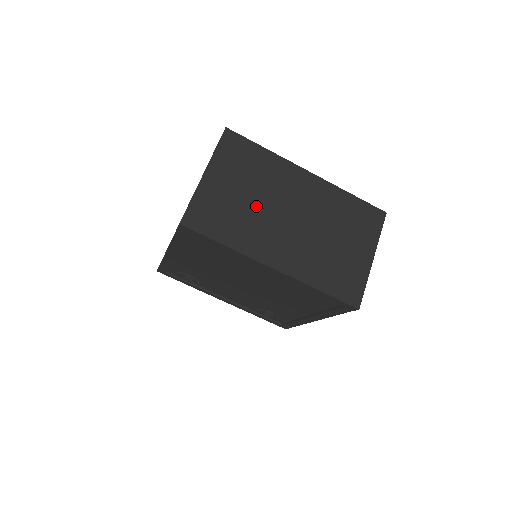
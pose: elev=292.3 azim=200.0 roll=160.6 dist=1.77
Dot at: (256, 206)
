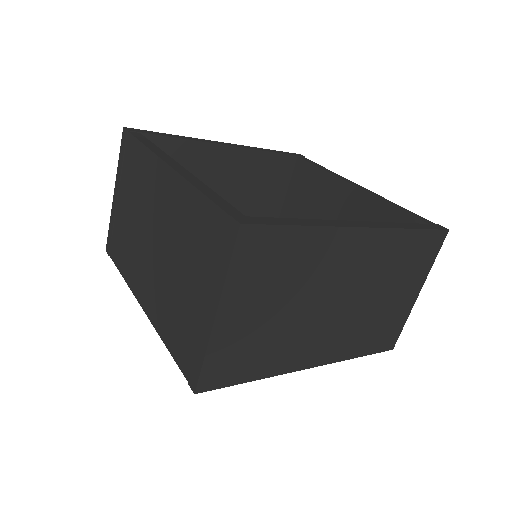
Dot at: (292, 316)
